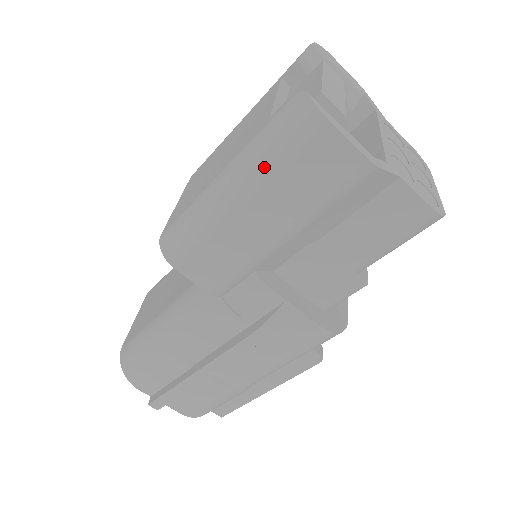
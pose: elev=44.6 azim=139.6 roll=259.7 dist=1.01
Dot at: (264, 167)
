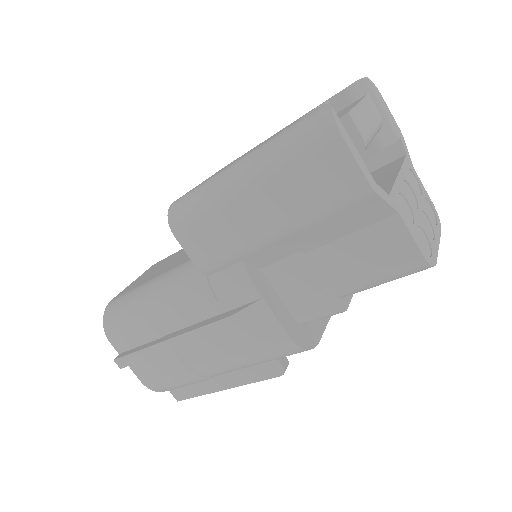
Dot at: (275, 162)
